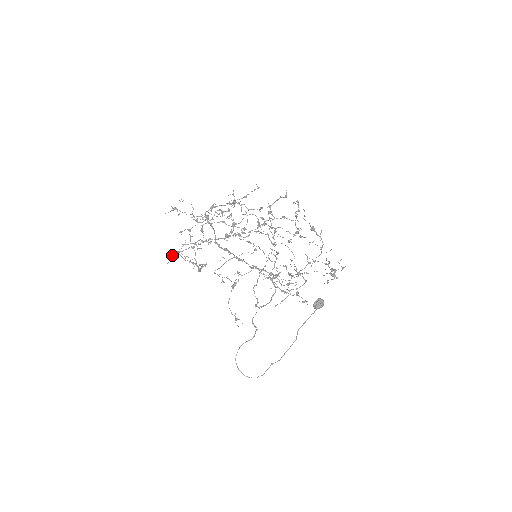
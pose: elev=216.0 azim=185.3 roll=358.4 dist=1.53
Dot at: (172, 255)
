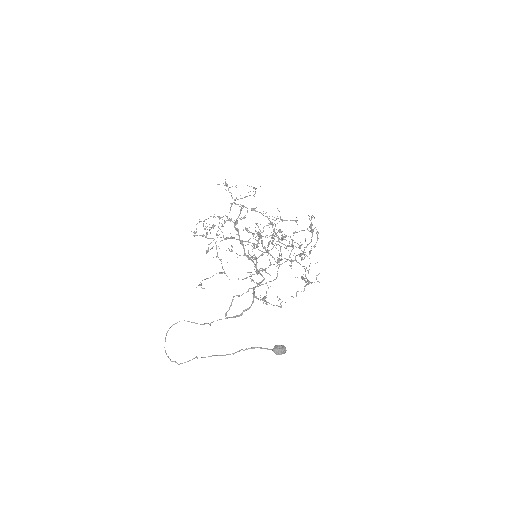
Dot at: occluded
